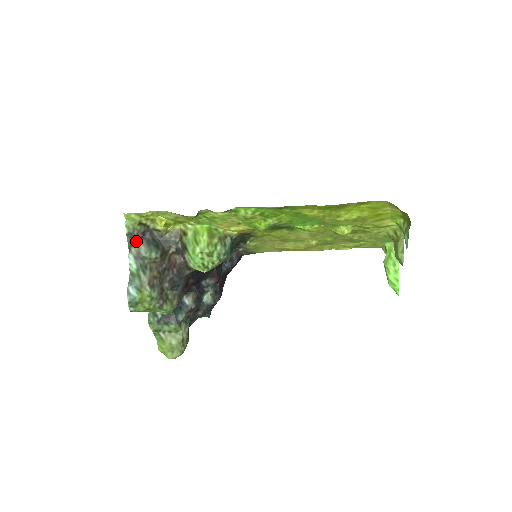
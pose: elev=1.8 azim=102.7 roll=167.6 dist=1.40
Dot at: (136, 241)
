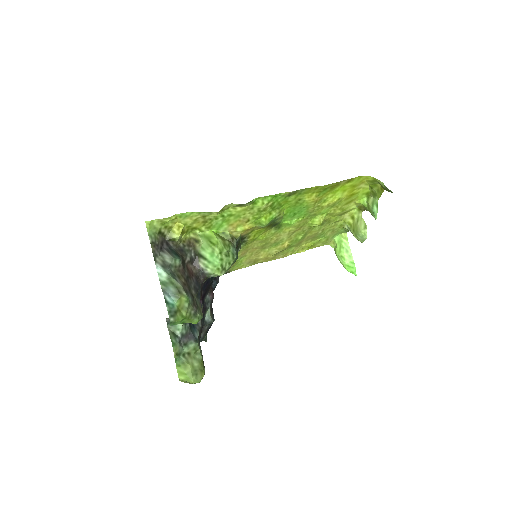
Dot at: (158, 251)
